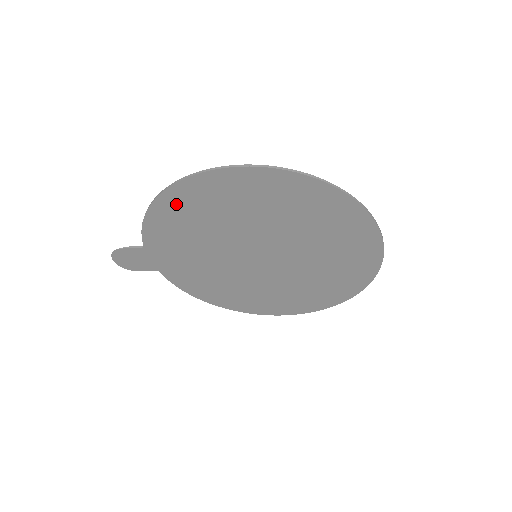
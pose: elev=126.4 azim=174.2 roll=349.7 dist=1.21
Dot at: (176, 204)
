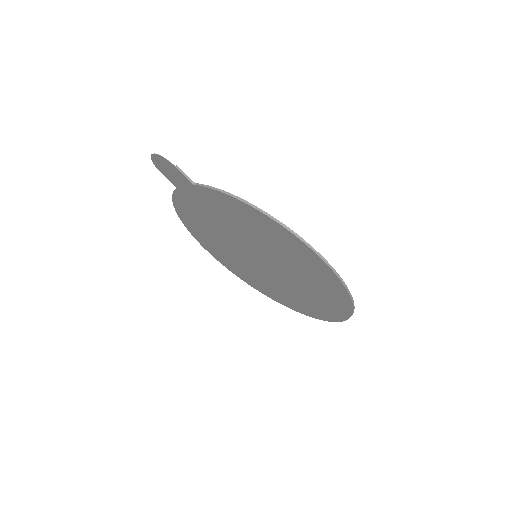
Dot at: (263, 222)
